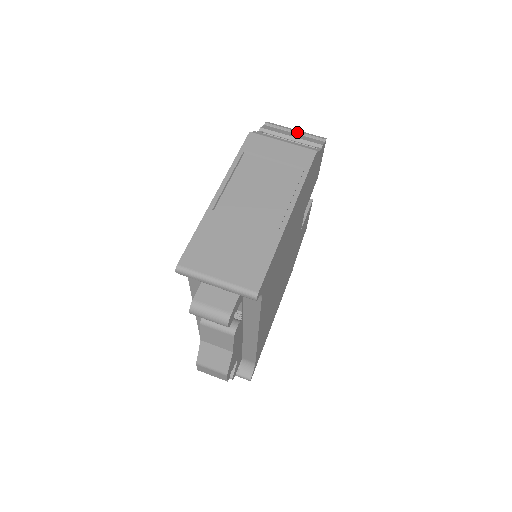
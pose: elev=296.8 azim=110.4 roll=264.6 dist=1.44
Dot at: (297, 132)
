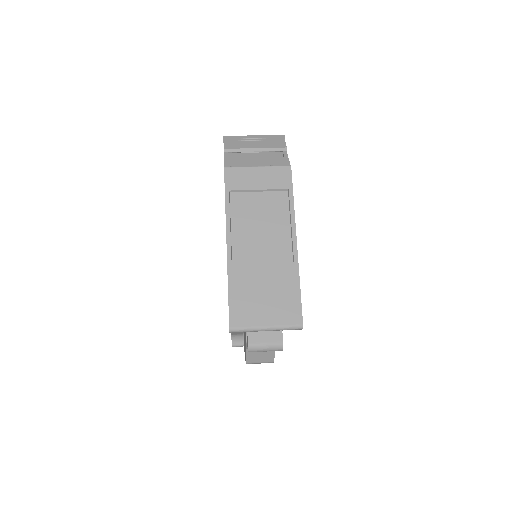
Dot at: (257, 139)
